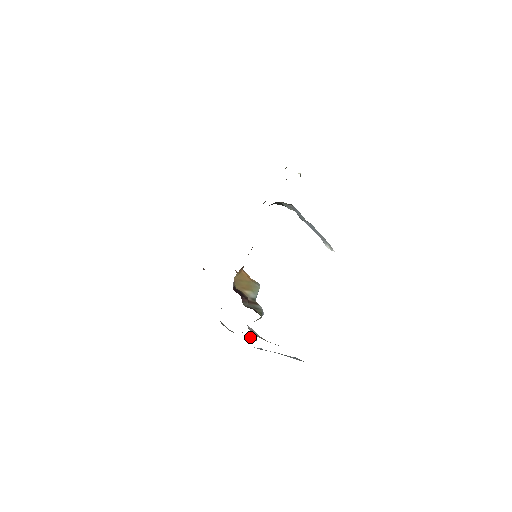
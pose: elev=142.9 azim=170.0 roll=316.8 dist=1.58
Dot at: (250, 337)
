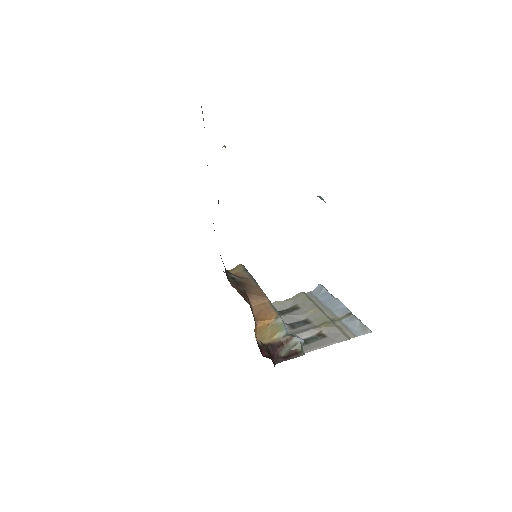
Dot at: (307, 316)
